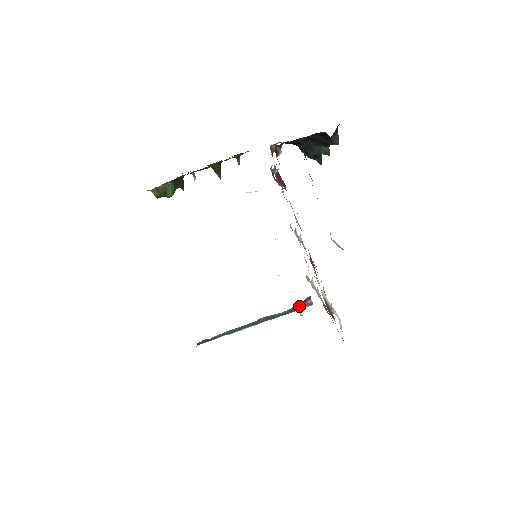
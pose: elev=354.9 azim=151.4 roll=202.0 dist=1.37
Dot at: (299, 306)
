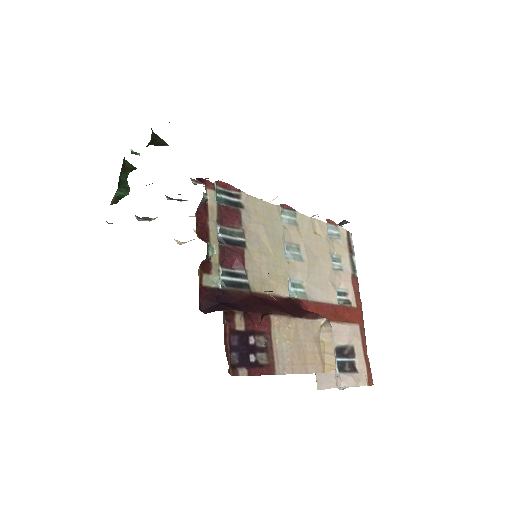
Dot at: occluded
